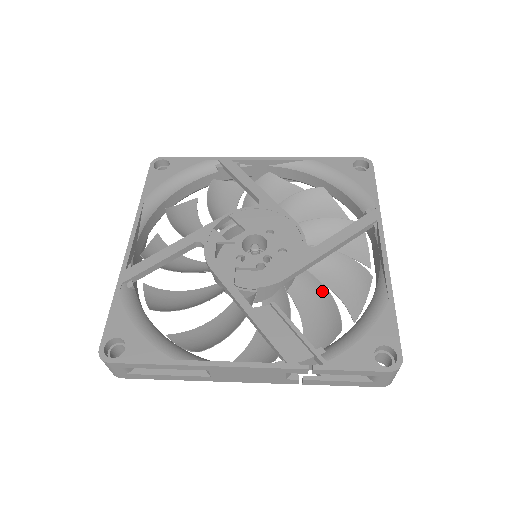
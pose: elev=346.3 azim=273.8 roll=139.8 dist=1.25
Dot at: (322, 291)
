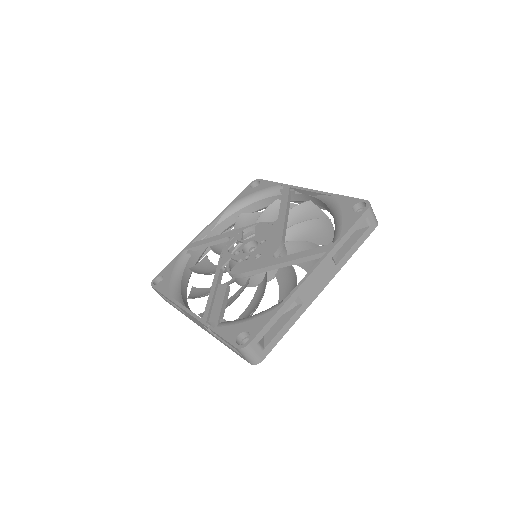
Dot at: (264, 290)
